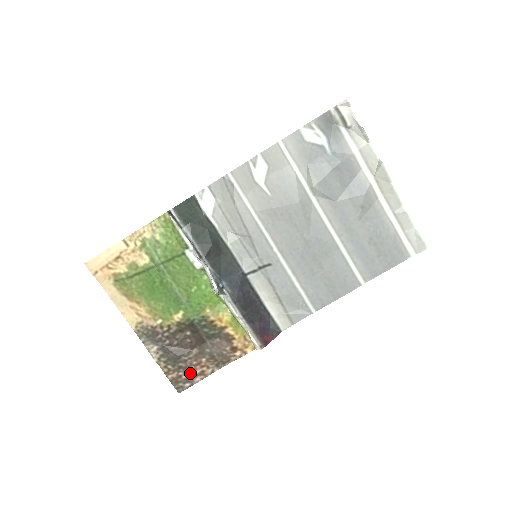
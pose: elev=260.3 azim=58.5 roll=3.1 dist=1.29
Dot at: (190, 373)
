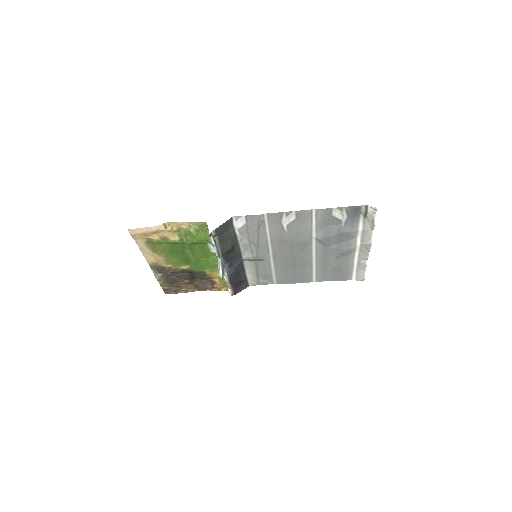
Dot at: (178, 289)
